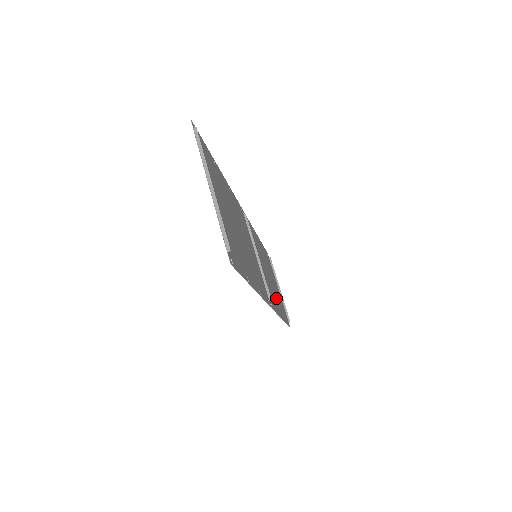
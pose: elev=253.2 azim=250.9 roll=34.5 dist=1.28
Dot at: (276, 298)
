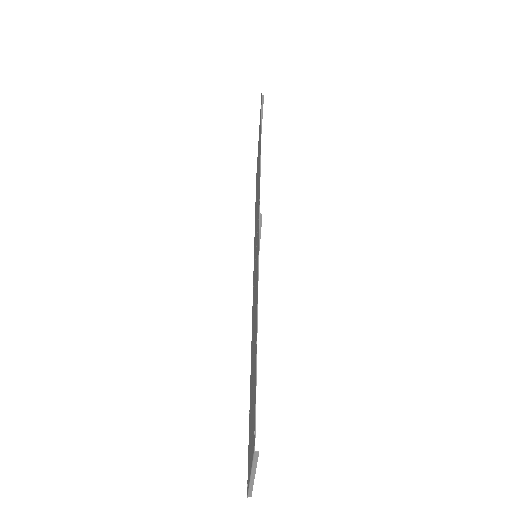
Dot at: occluded
